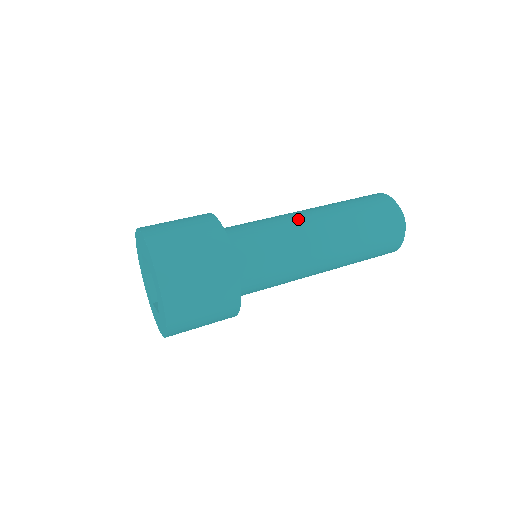
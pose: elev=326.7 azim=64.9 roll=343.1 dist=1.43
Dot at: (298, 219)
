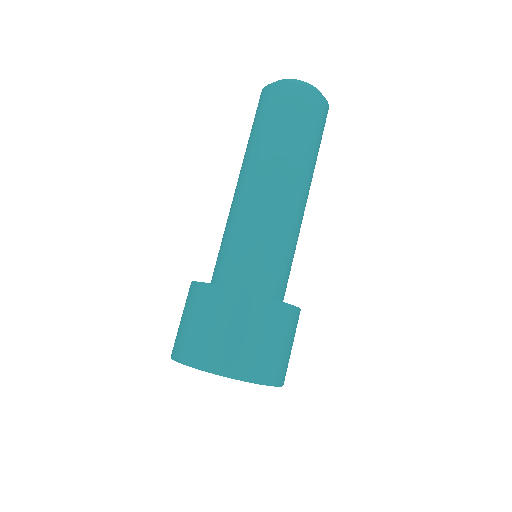
Dot at: (270, 202)
